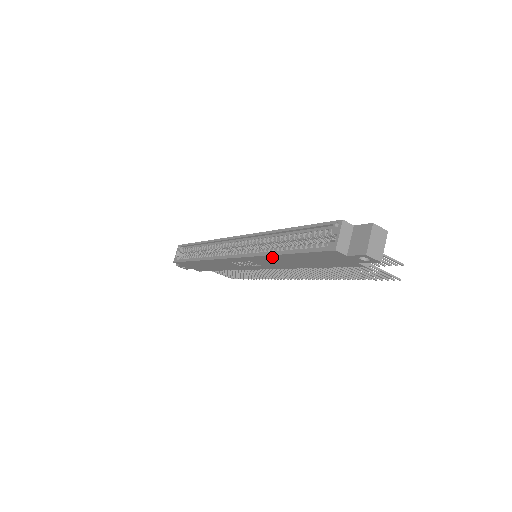
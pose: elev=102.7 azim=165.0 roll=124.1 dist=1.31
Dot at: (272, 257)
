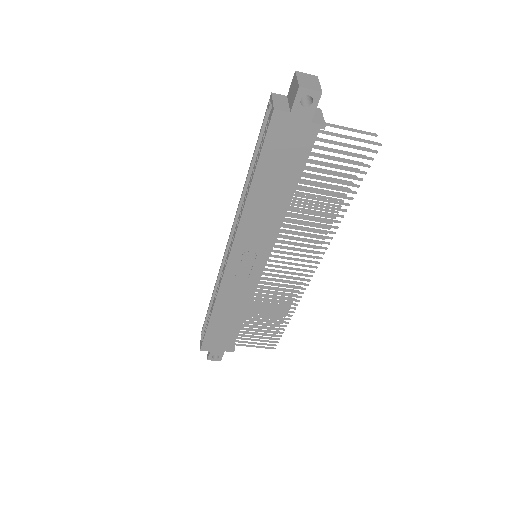
Dot at: (250, 207)
